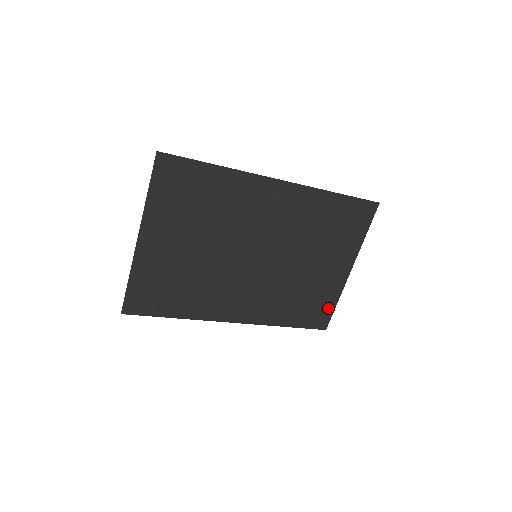
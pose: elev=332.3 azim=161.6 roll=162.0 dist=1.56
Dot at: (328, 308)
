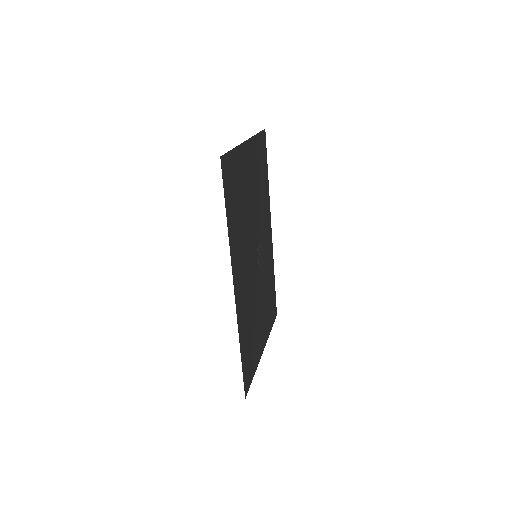
Dot at: (251, 372)
